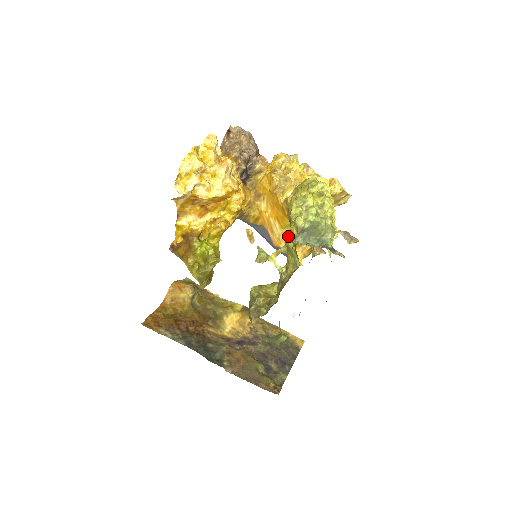
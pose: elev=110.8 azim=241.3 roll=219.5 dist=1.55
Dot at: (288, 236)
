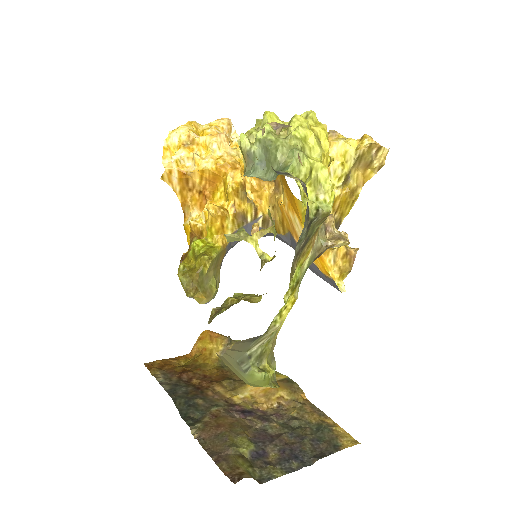
Dot at: occluded
